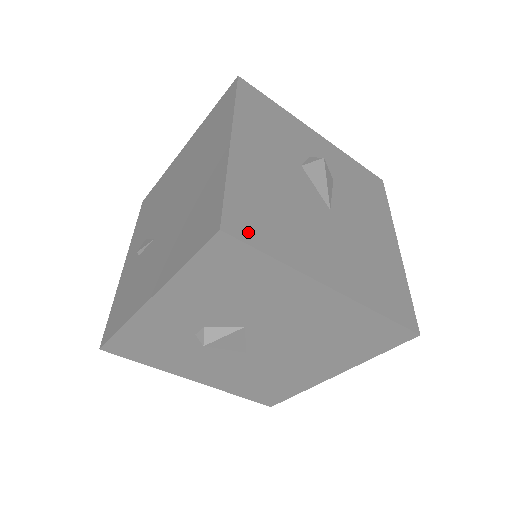
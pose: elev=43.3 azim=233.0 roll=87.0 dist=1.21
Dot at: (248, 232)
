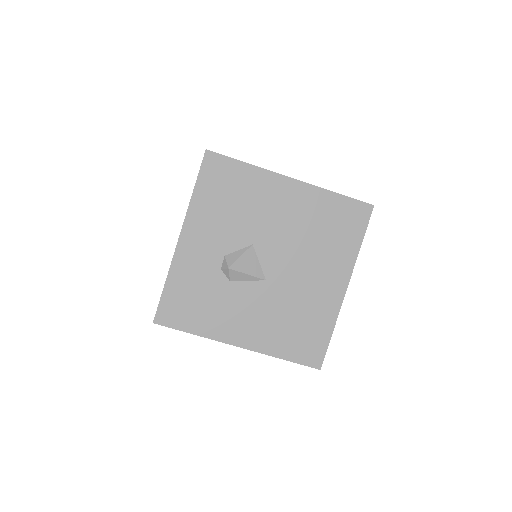
Dot at: occluded
